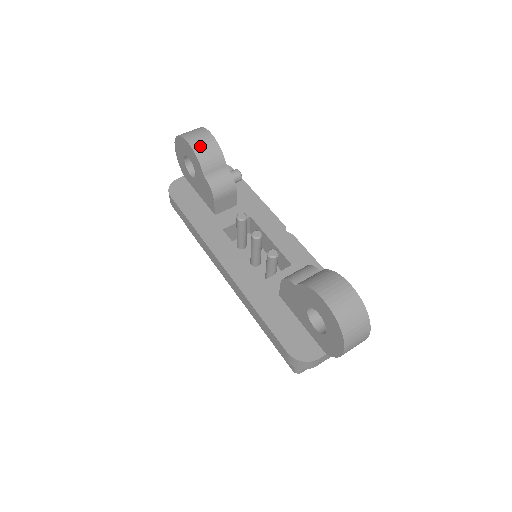
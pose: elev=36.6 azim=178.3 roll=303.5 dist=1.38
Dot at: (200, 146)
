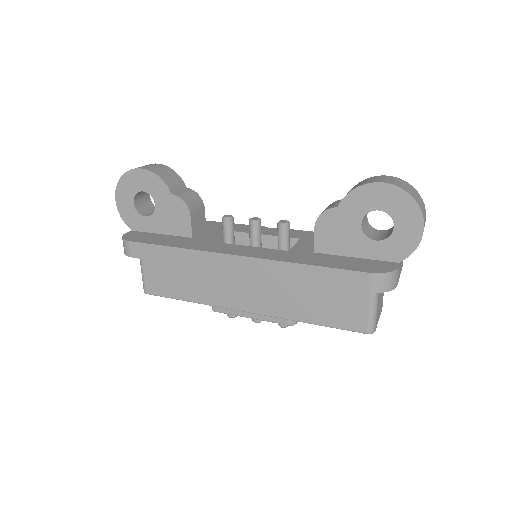
Dot at: (156, 169)
